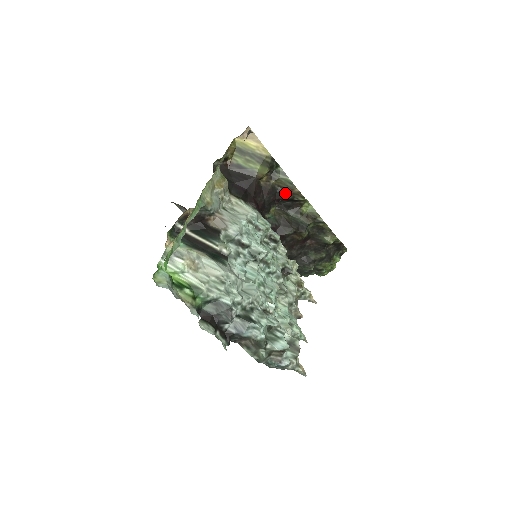
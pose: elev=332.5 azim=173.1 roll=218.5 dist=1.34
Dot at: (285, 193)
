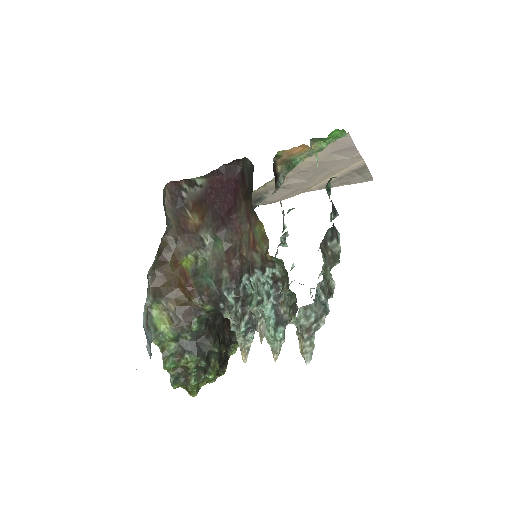
Dot at: occluded
